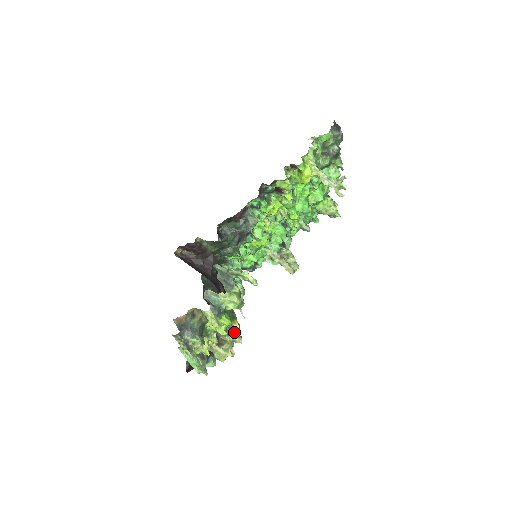
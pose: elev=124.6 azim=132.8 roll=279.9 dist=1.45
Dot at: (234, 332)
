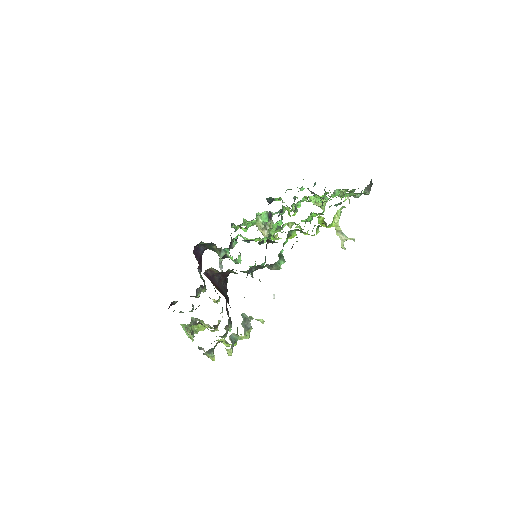
Dot at: (229, 331)
